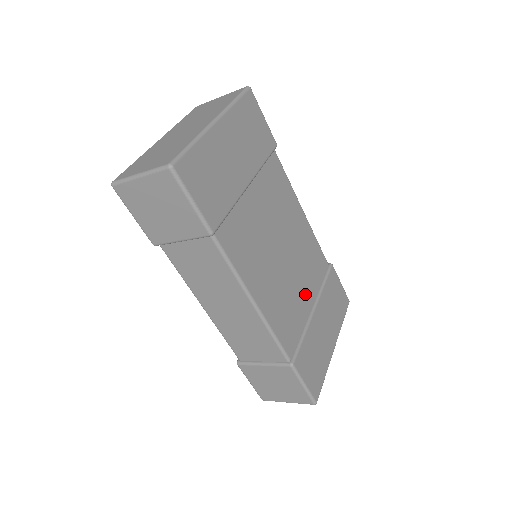
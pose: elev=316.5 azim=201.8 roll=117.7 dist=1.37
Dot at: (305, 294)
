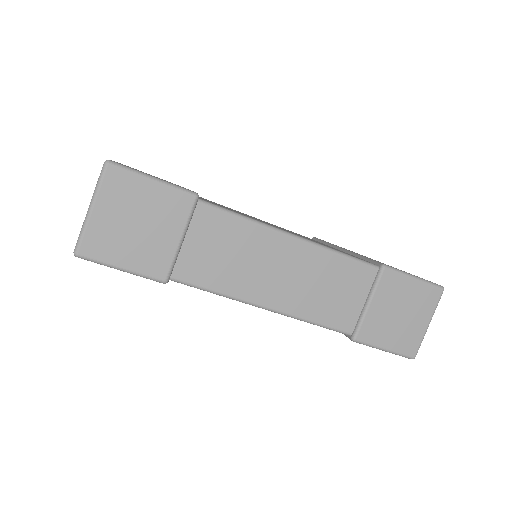
Dot at: occluded
